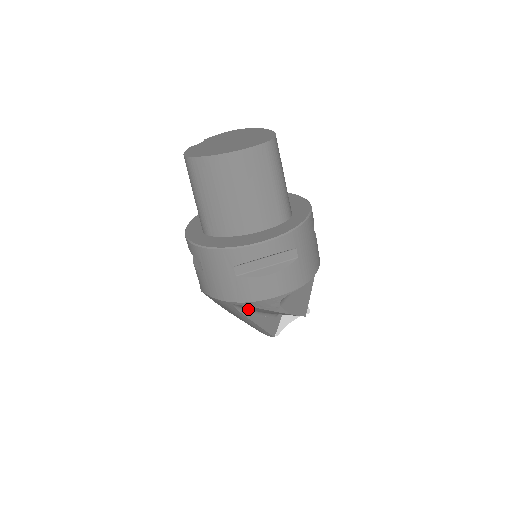
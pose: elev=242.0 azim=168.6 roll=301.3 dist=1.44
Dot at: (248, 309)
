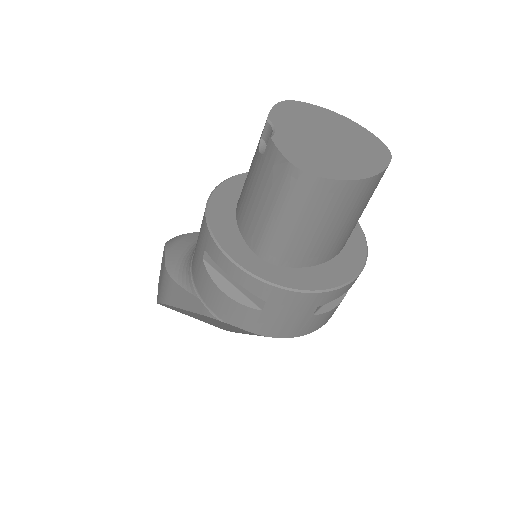
Dot at: occluded
